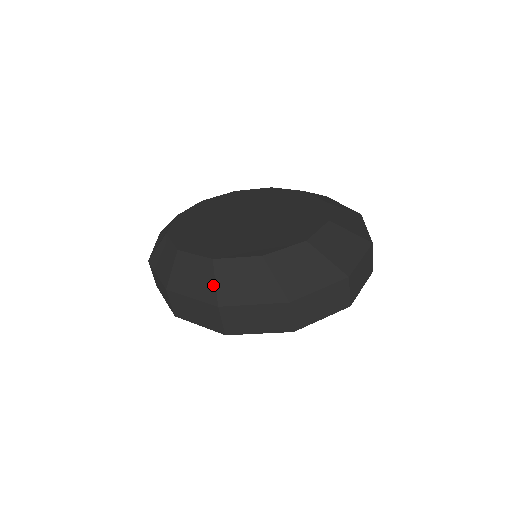
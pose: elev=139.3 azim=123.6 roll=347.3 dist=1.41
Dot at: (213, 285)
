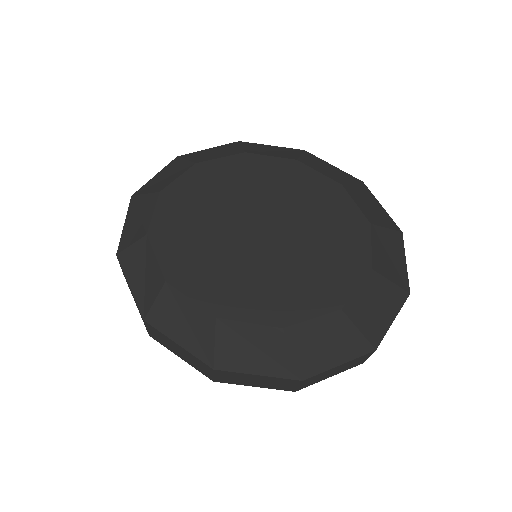
Dot at: (290, 358)
